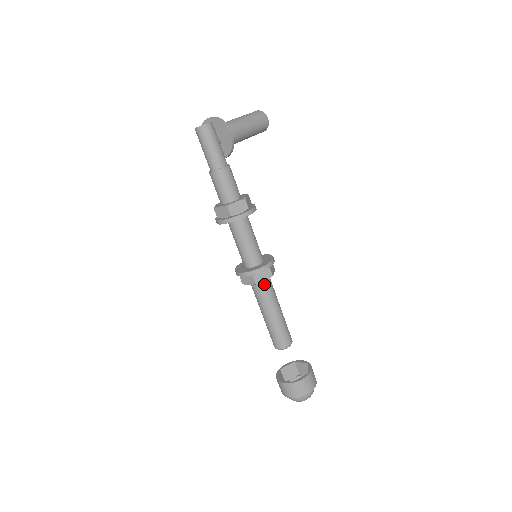
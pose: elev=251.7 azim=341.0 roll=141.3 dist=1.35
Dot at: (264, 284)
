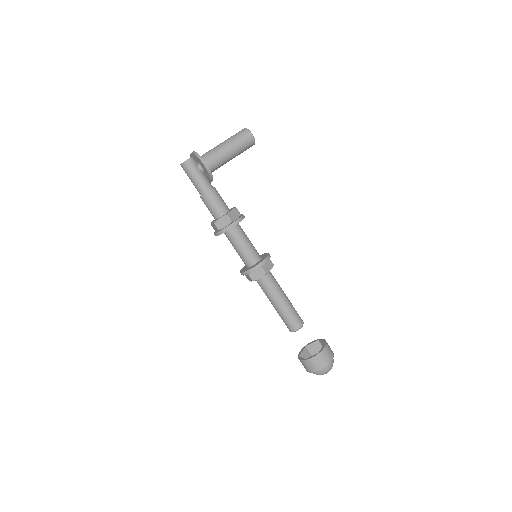
Dot at: (263, 280)
